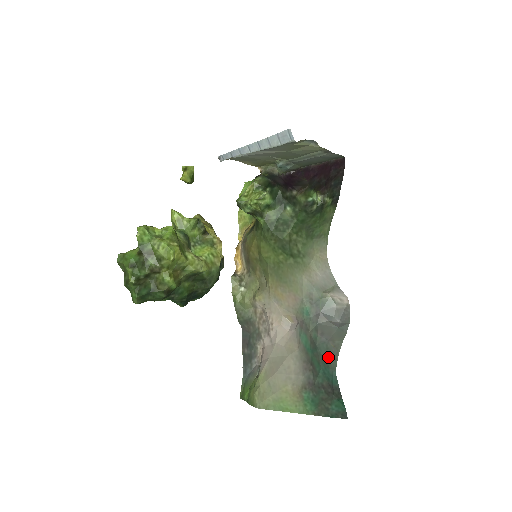
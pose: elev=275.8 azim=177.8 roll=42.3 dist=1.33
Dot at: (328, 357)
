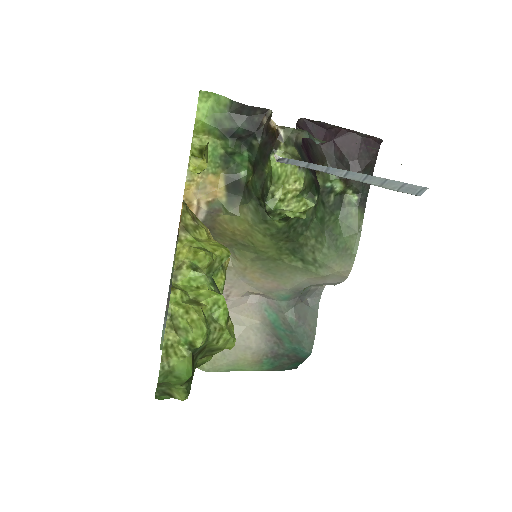
Dot at: (305, 341)
